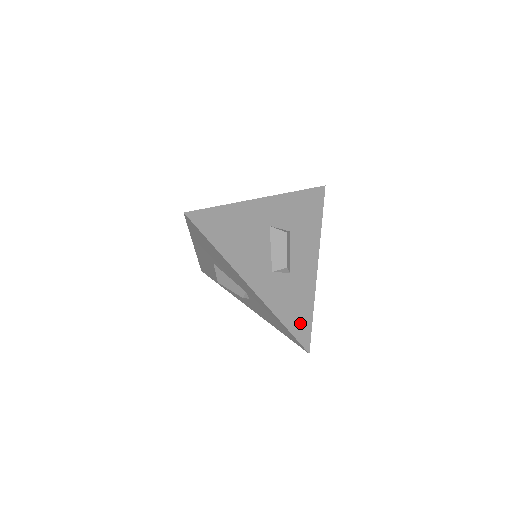
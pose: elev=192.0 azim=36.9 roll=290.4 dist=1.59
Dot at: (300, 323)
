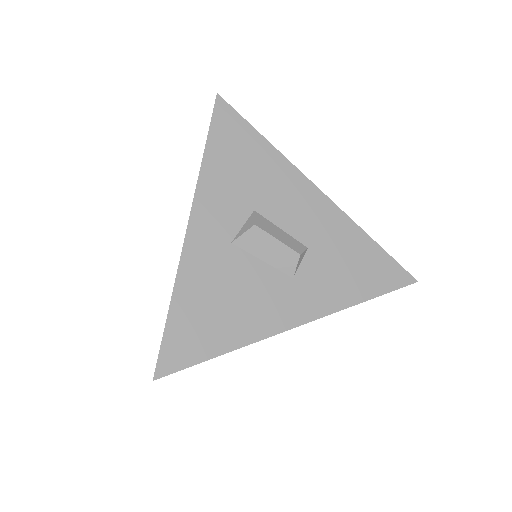
Dot at: (376, 272)
